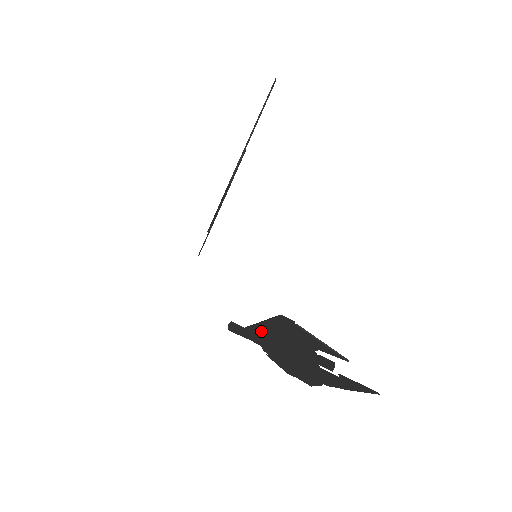
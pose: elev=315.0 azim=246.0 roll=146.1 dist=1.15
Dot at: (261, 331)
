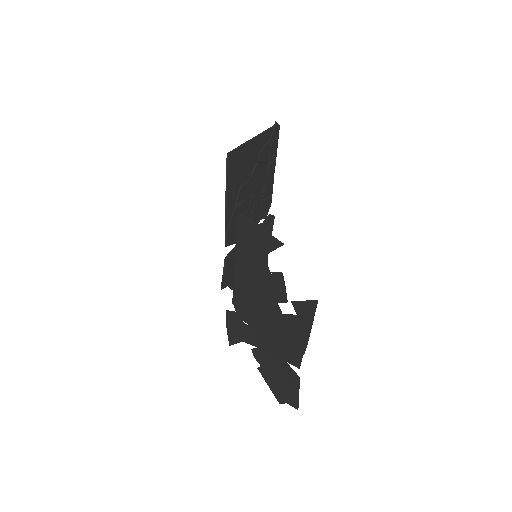
Dot at: (239, 287)
